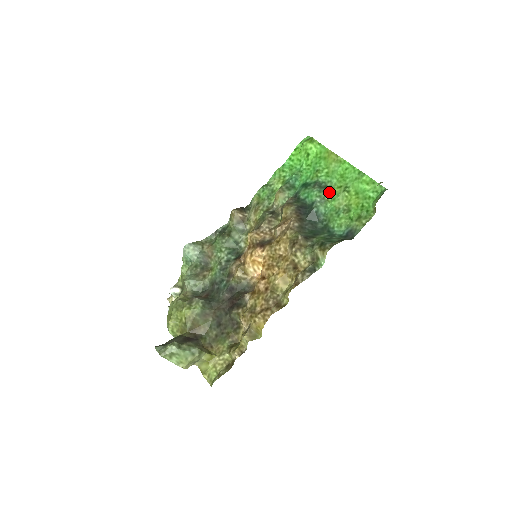
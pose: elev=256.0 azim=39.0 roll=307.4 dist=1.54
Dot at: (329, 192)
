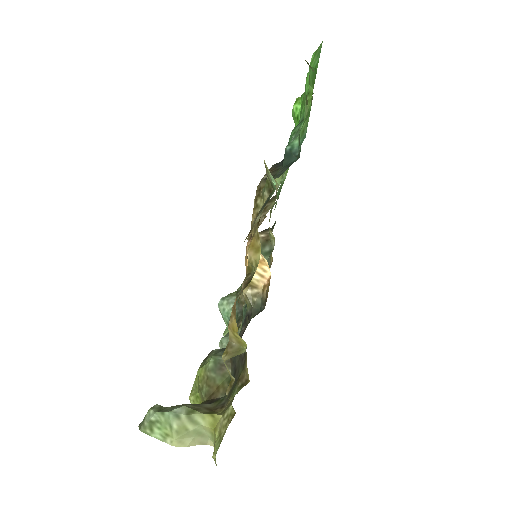
Dot at: (303, 120)
